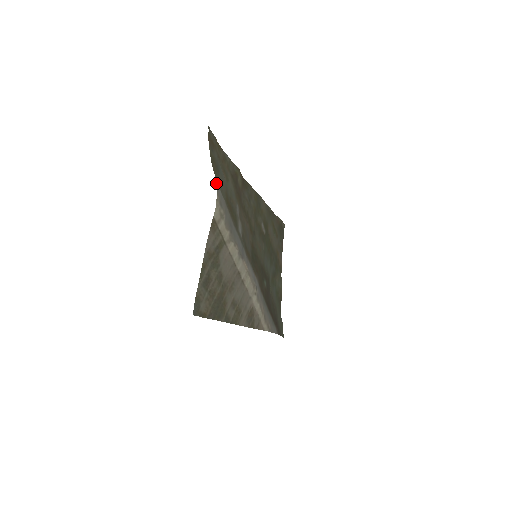
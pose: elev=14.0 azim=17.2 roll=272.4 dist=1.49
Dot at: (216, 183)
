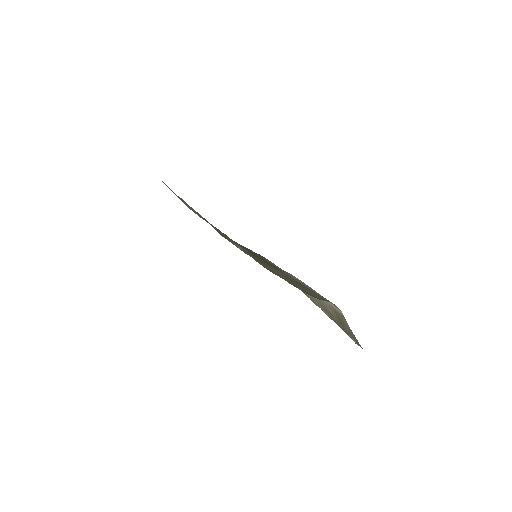
Dot at: occluded
